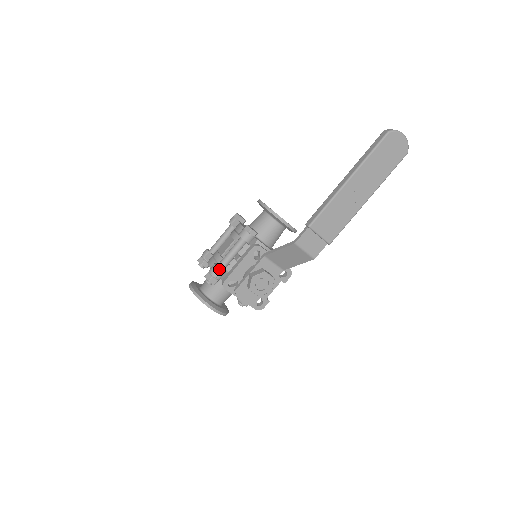
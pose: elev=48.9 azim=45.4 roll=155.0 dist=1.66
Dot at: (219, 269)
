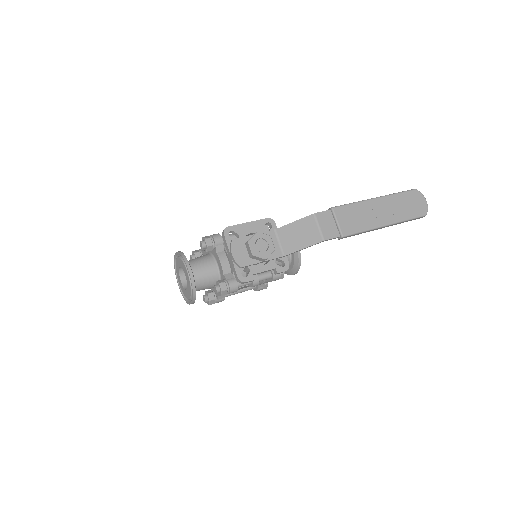
Dot at: occluded
